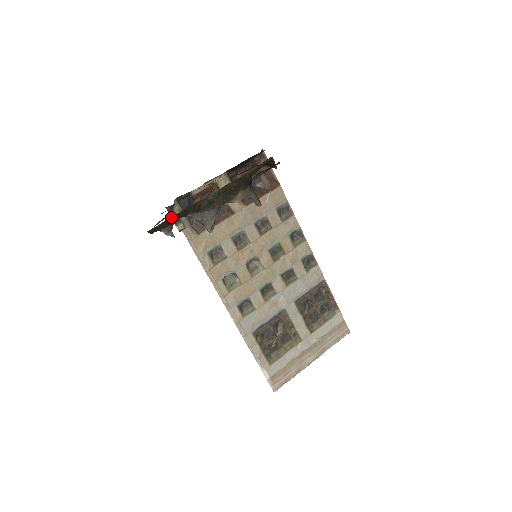
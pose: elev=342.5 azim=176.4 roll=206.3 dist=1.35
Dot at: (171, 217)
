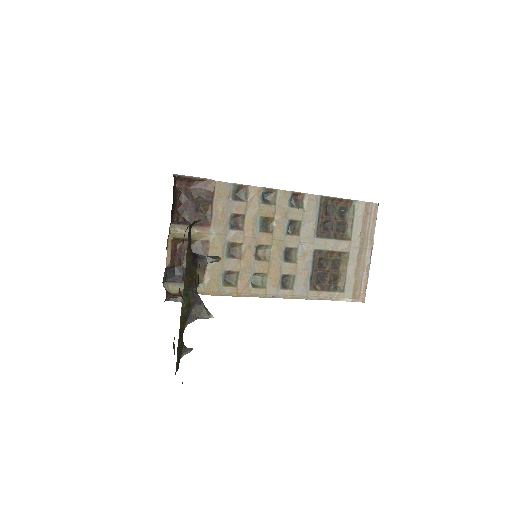
Dot at: (177, 348)
